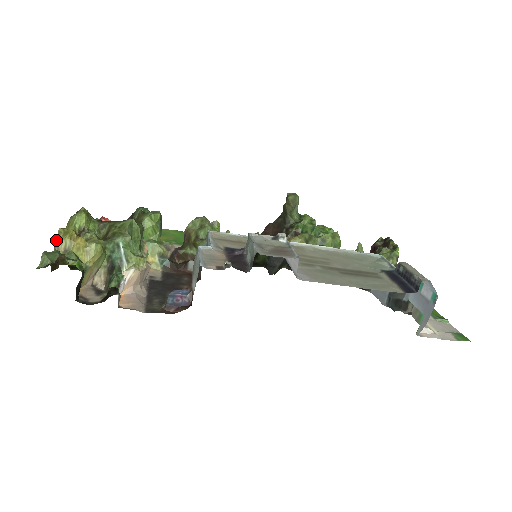
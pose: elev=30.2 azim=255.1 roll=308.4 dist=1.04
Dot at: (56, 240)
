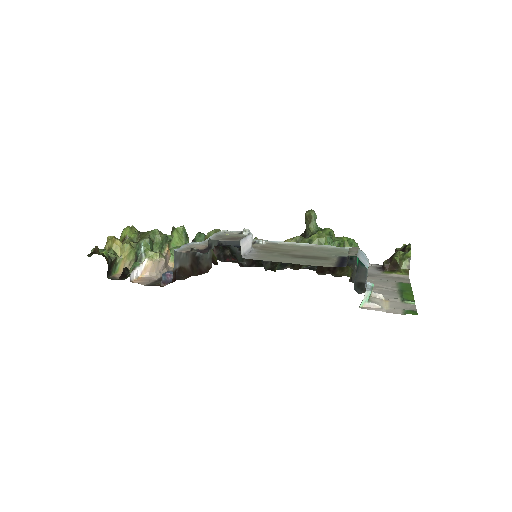
Dot at: (106, 243)
